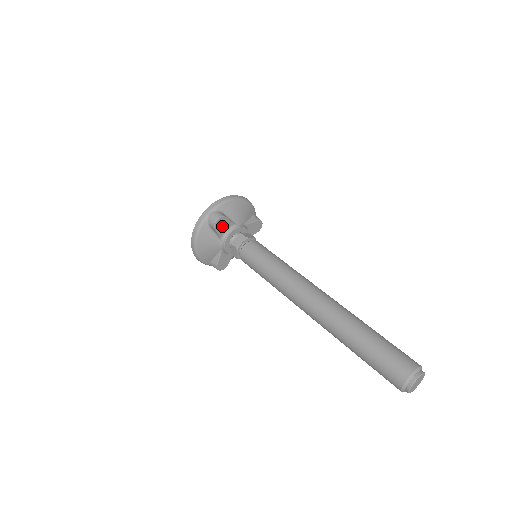
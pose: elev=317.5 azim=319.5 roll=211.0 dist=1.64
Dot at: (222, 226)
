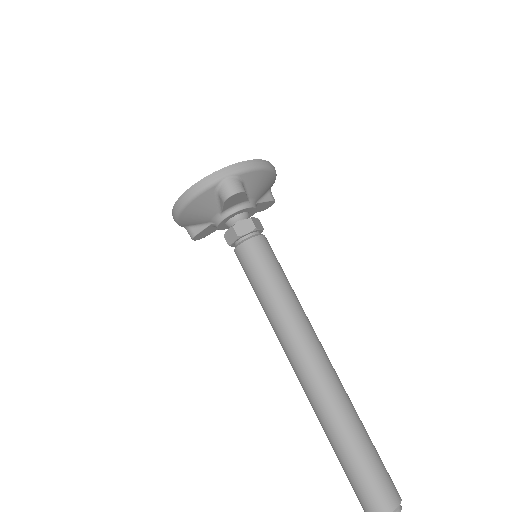
Dot at: (234, 200)
